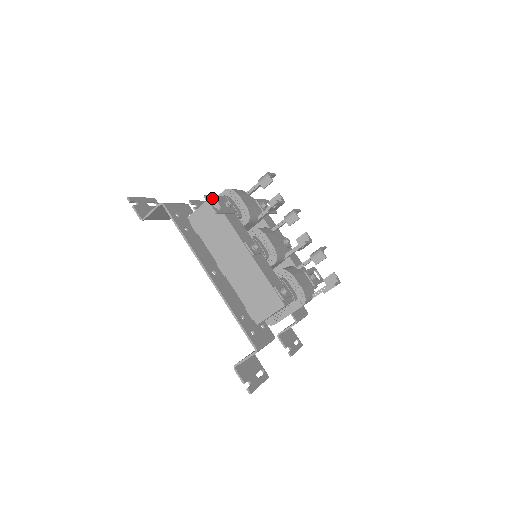
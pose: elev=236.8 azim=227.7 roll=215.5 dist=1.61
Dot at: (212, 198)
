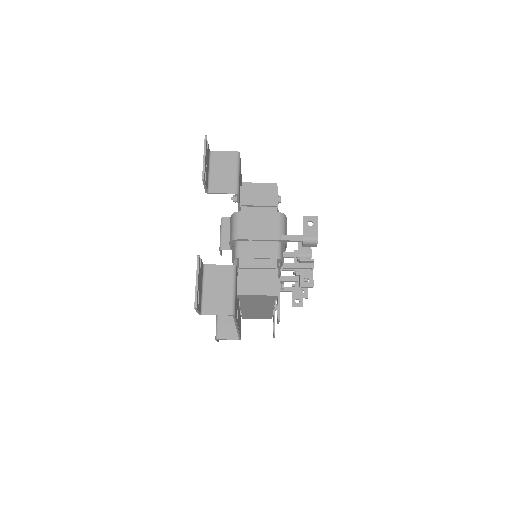
Dot at: occluded
